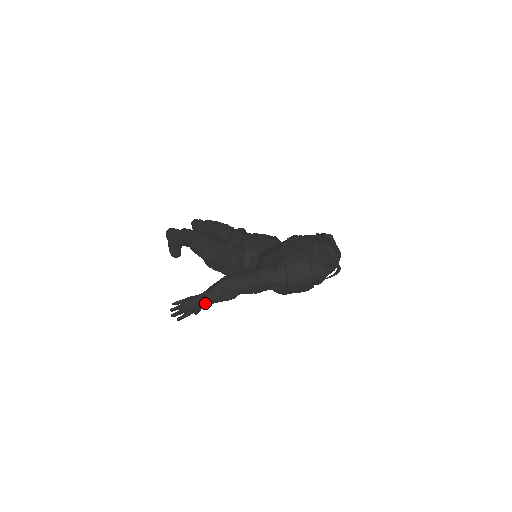
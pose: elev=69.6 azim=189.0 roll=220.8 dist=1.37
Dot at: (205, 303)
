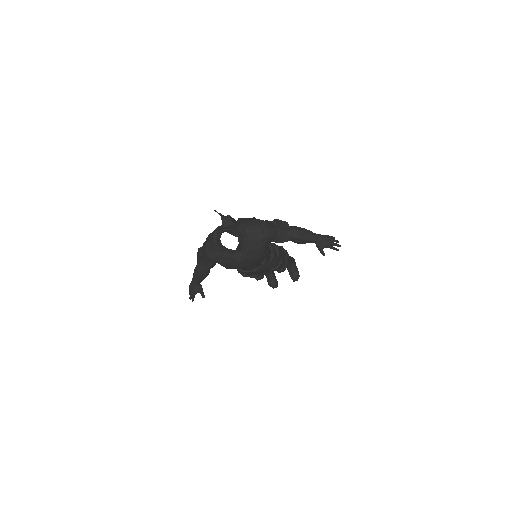
Dot at: (195, 283)
